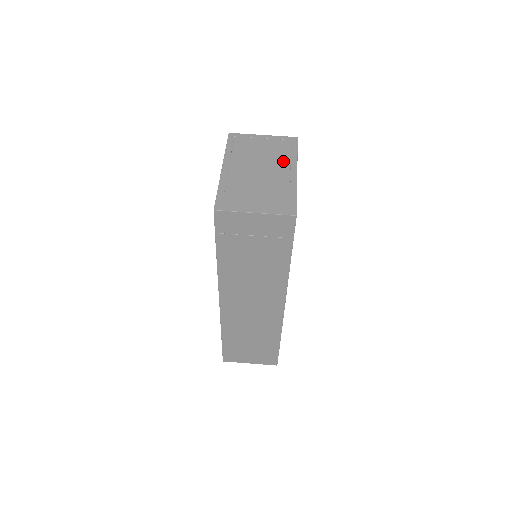
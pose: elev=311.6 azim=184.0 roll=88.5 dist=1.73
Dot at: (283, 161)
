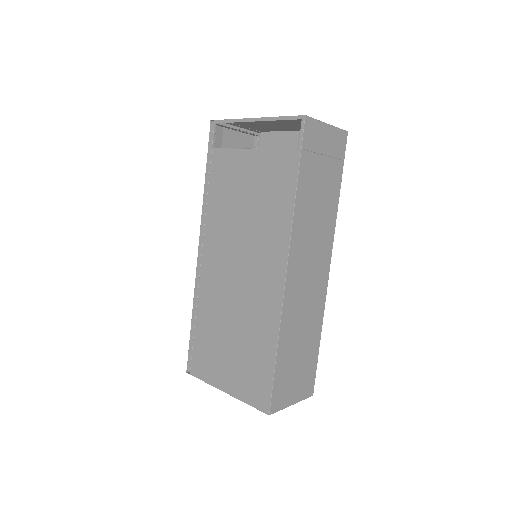
Dot at: (279, 130)
